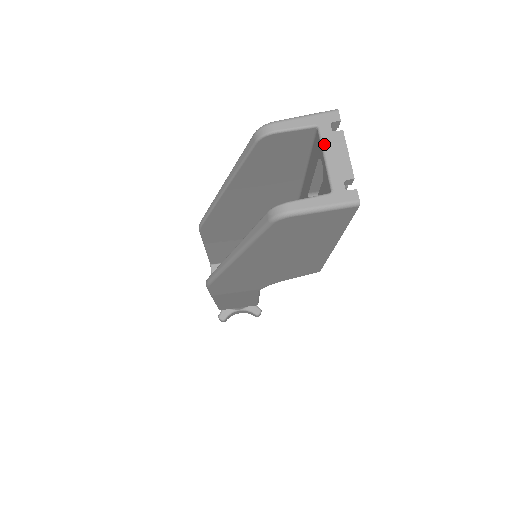
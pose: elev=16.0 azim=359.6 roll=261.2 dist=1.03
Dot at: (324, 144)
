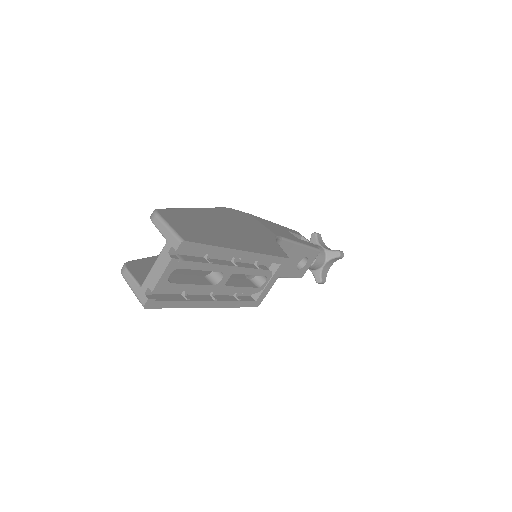
Dot at: (159, 256)
